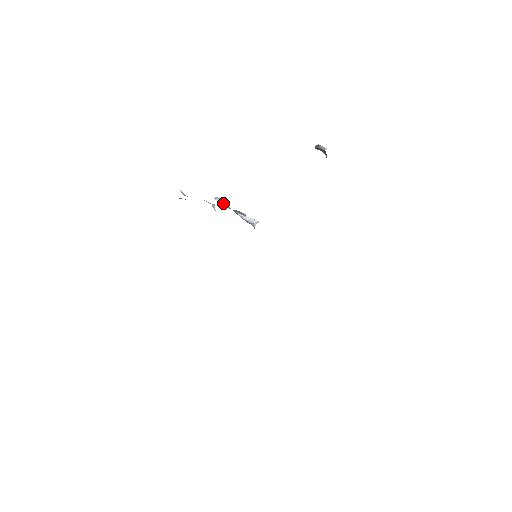
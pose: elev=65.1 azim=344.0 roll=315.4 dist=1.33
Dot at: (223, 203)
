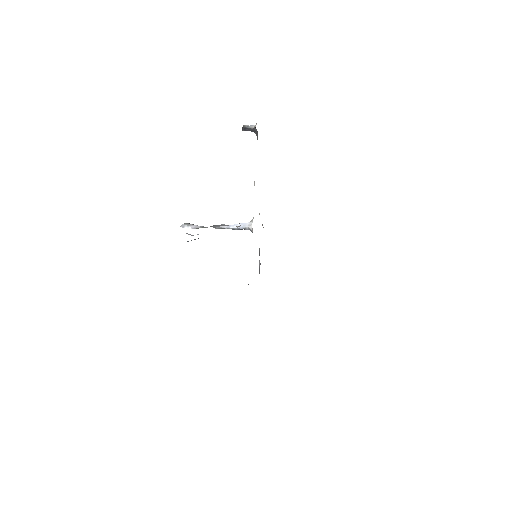
Dot at: (194, 226)
